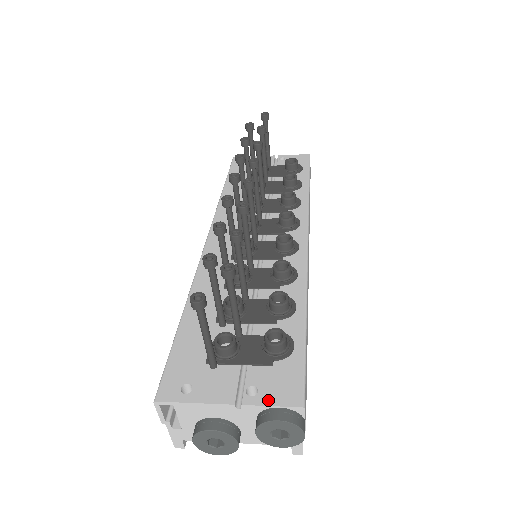
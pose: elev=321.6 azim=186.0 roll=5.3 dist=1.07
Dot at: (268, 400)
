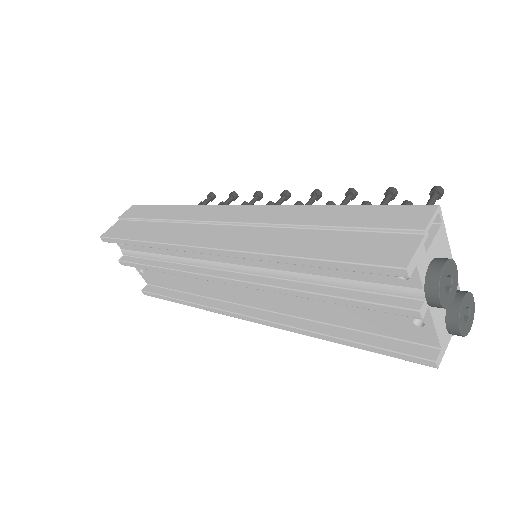
Dot at: occluded
